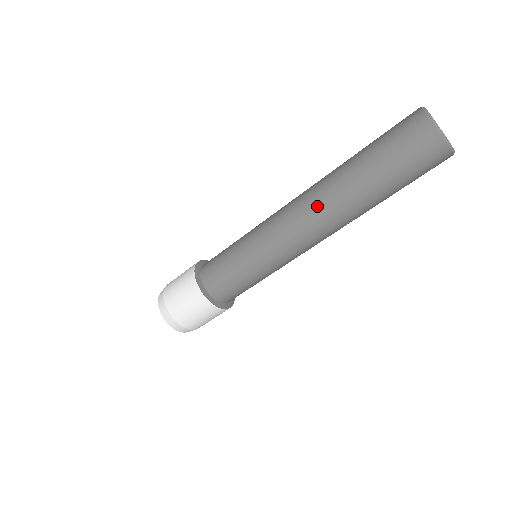
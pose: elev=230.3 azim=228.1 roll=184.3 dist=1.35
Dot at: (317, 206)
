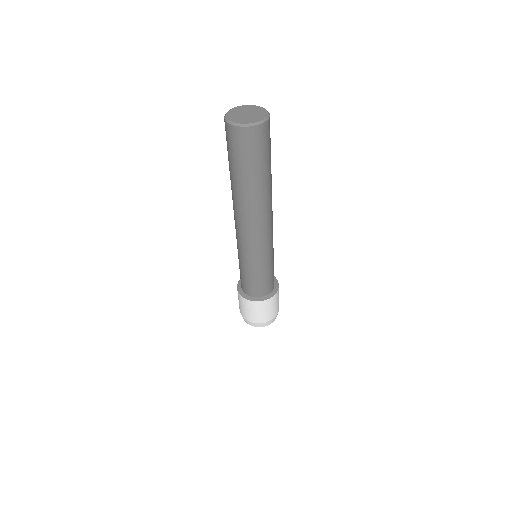
Dot at: (241, 214)
